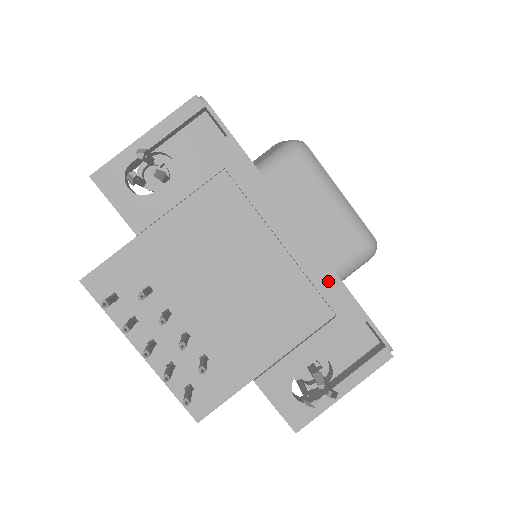
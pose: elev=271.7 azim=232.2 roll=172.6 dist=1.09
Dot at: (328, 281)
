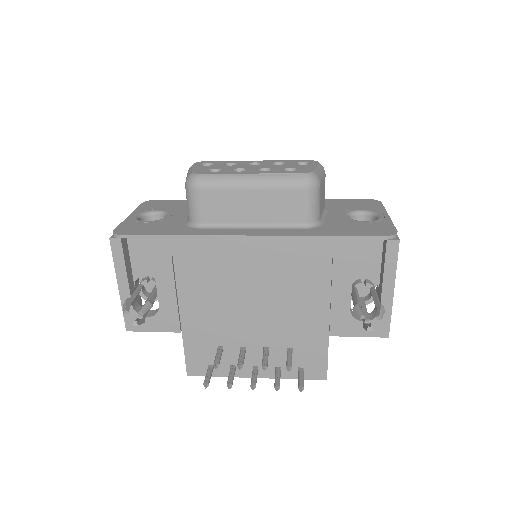
Dot at: (302, 245)
